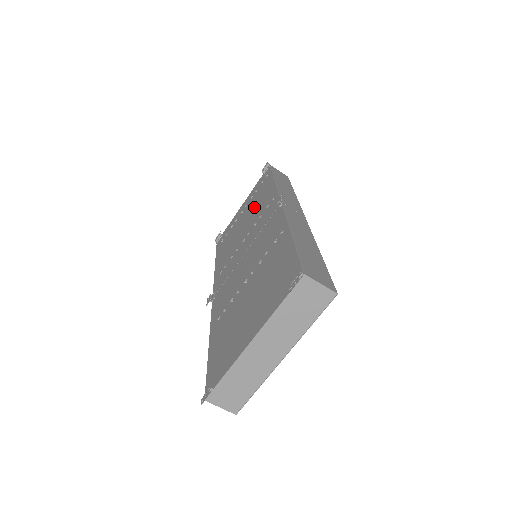
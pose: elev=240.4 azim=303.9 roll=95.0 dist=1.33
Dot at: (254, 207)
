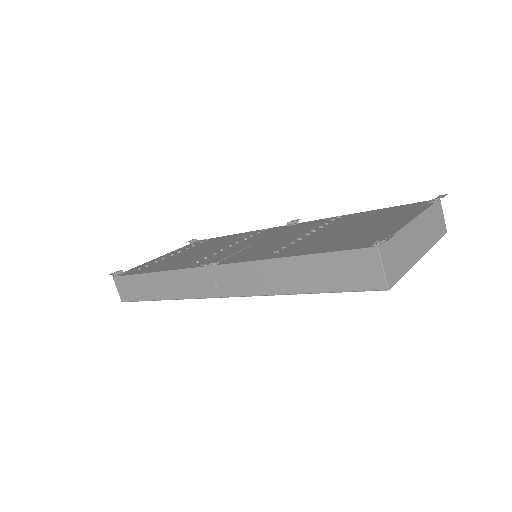
Dot at: (213, 244)
